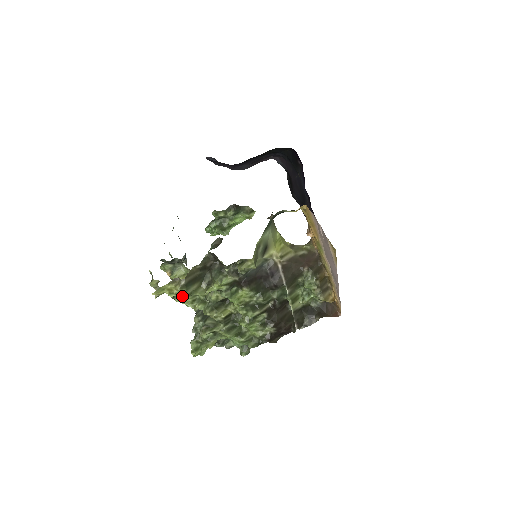
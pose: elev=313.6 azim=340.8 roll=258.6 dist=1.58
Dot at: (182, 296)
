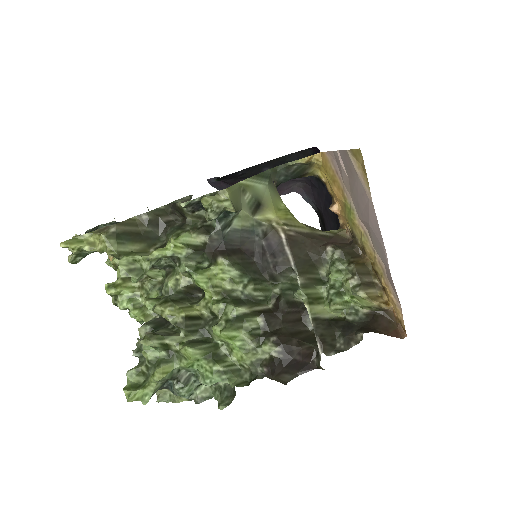
Dot at: (108, 251)
